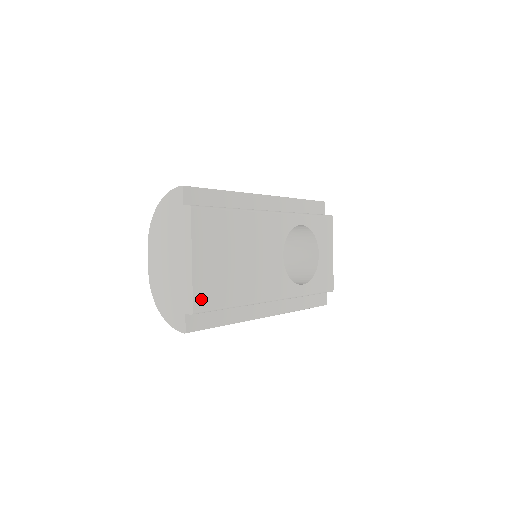
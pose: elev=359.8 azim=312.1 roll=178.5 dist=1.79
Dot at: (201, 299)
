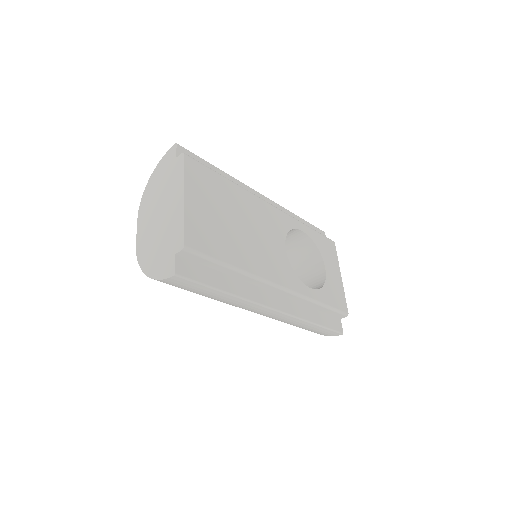
Dot at: (194, 238)
